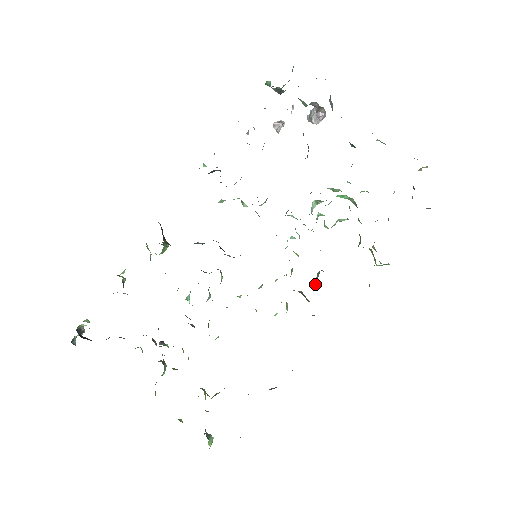
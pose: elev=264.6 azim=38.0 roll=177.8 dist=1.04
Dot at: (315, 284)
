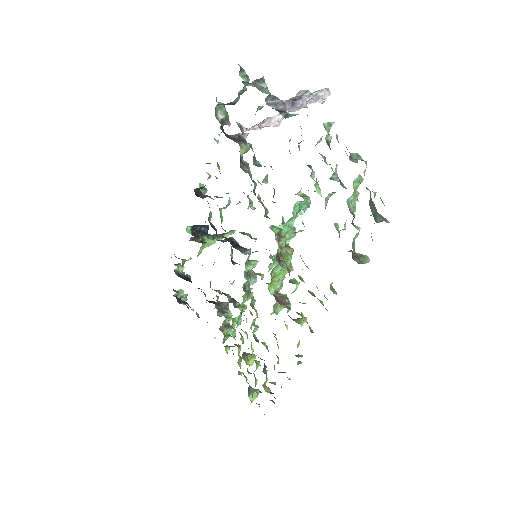
Dot at: occluded
